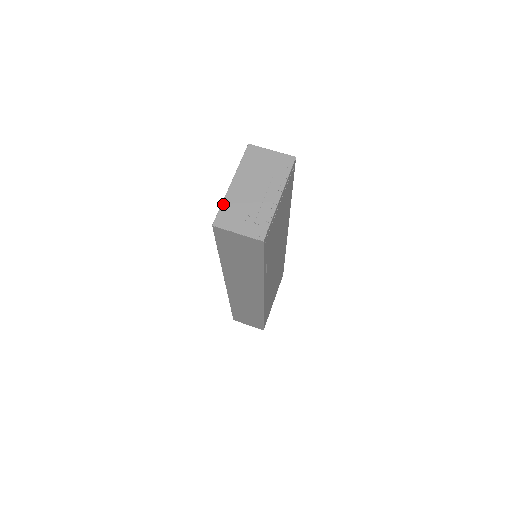
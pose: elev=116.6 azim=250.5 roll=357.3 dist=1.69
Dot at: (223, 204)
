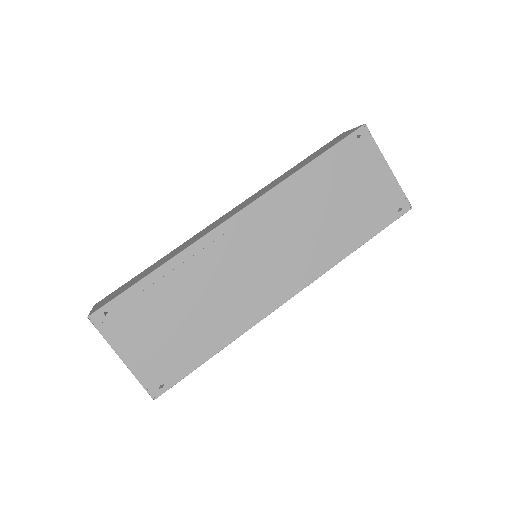
Dot at: occluded
